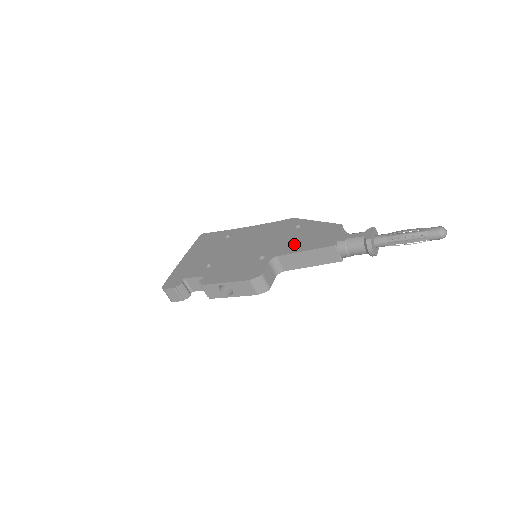
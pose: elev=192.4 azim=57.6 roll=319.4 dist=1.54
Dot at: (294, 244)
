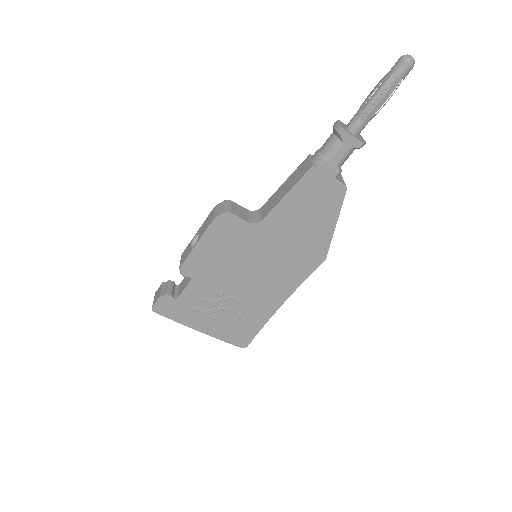
Dot at: occluded
